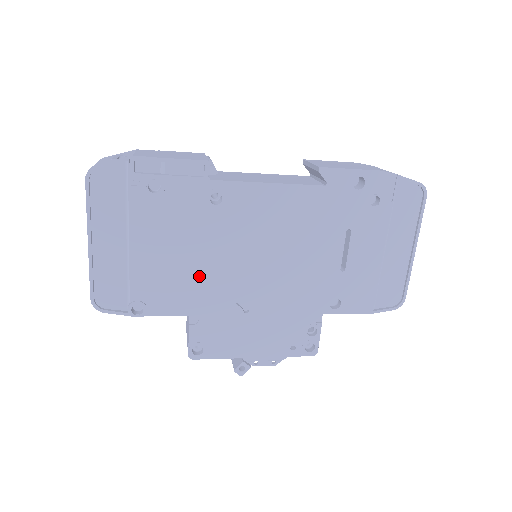
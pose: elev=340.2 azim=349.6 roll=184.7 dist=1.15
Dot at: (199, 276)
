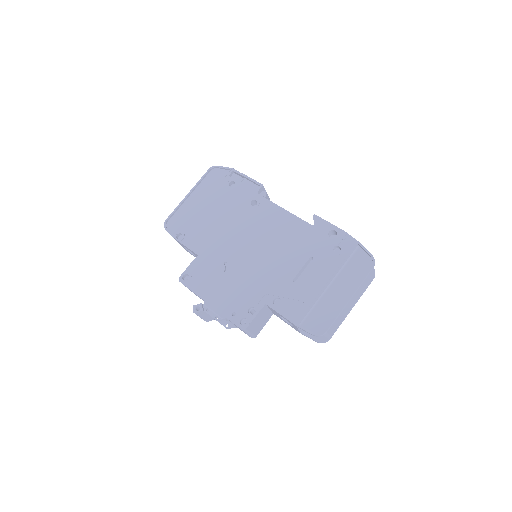
Dot at: (218, 236)
